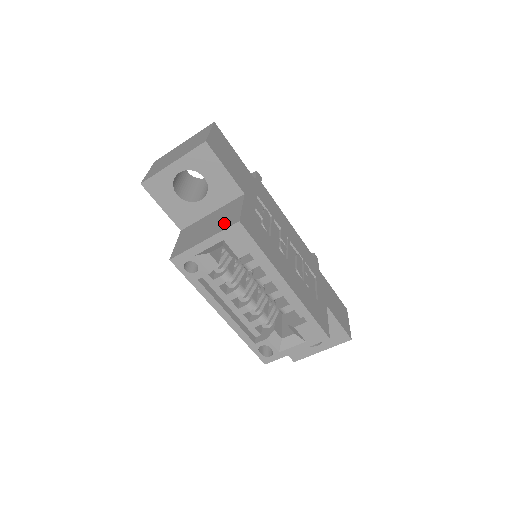
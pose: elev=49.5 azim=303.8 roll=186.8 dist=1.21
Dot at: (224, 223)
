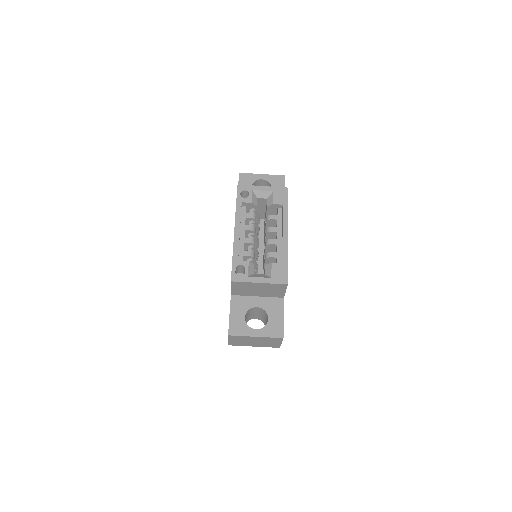
Dot at: occluded
